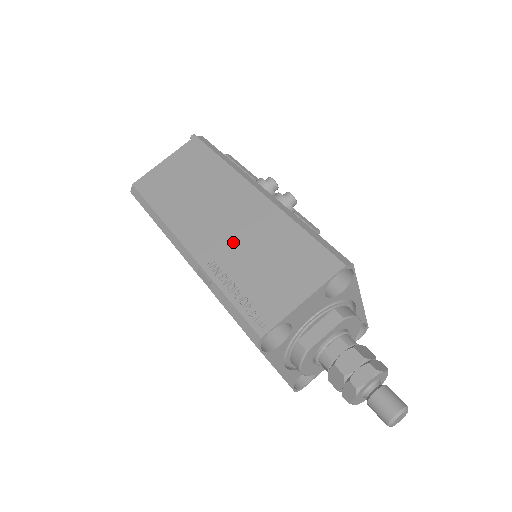
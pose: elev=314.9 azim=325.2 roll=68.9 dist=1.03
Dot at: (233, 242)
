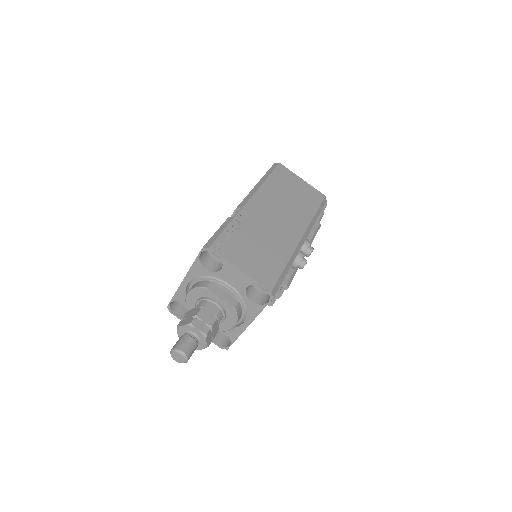
Dot at: (263, 226)
